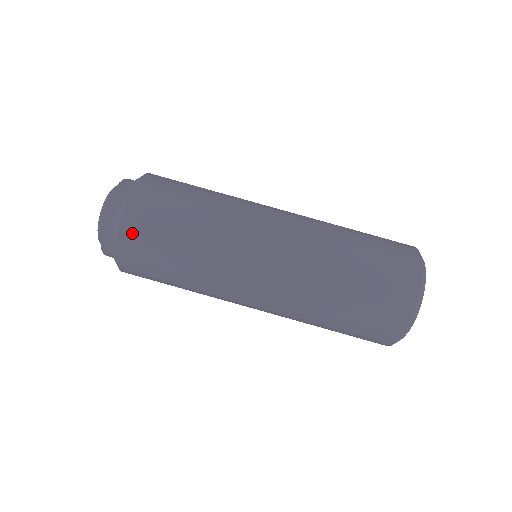
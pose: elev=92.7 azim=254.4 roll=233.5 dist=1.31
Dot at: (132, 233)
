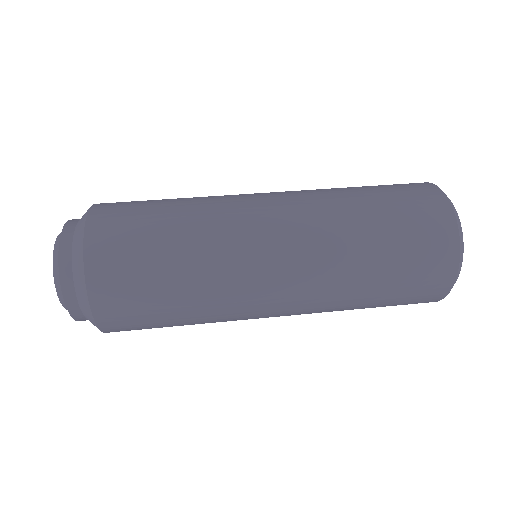
Dot at: (102, 229)
